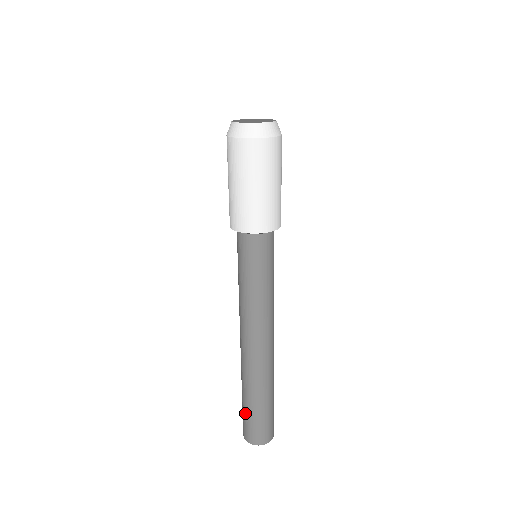
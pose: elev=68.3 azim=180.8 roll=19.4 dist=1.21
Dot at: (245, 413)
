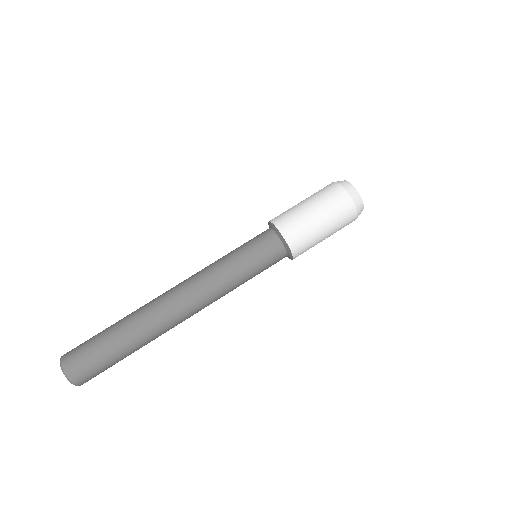
Dot at: (100, 350)
